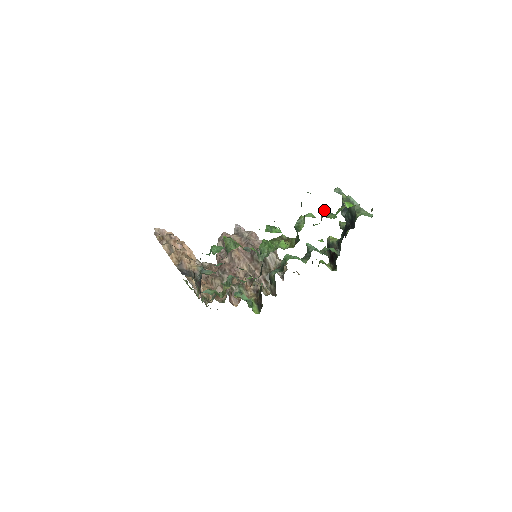
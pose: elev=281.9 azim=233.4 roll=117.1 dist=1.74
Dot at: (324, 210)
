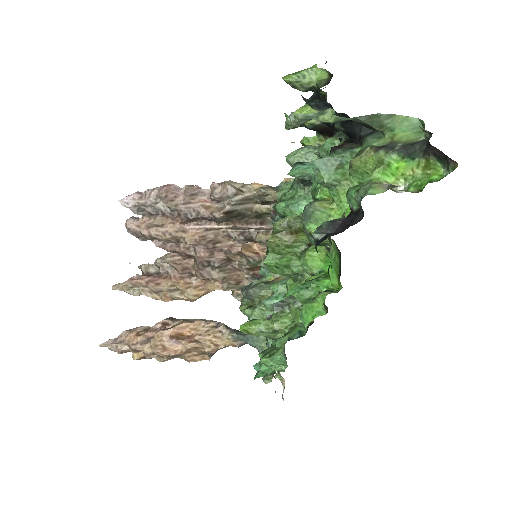
Dot at: (312, 168)
